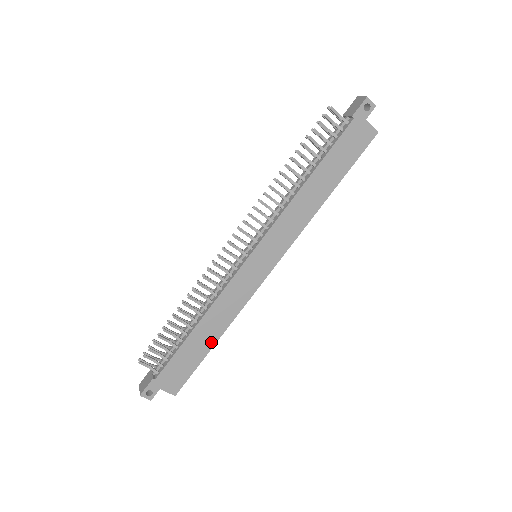
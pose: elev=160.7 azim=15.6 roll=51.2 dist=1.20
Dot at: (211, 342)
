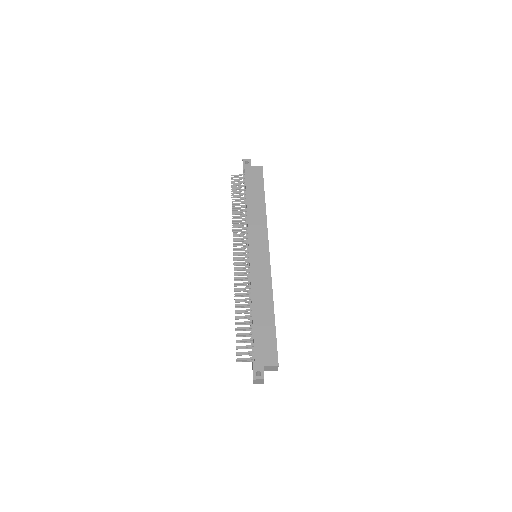
Dot at: (271, 314)
